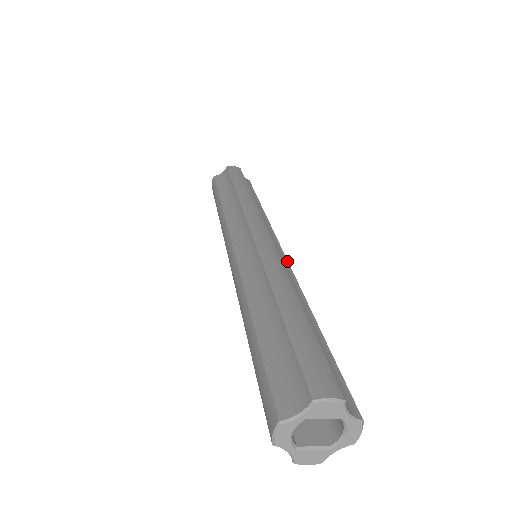
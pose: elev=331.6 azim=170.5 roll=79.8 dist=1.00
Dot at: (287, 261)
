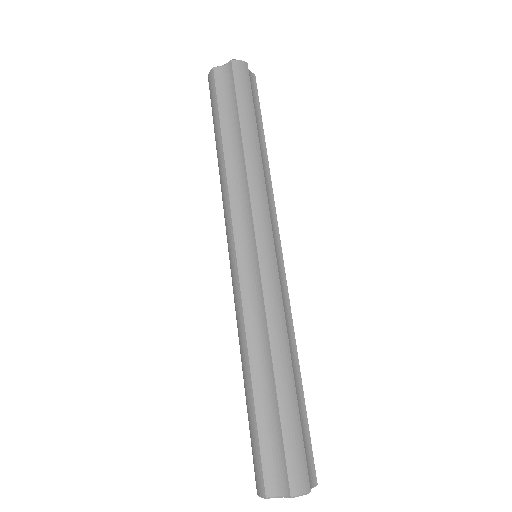
Dot at: (285, 277)
